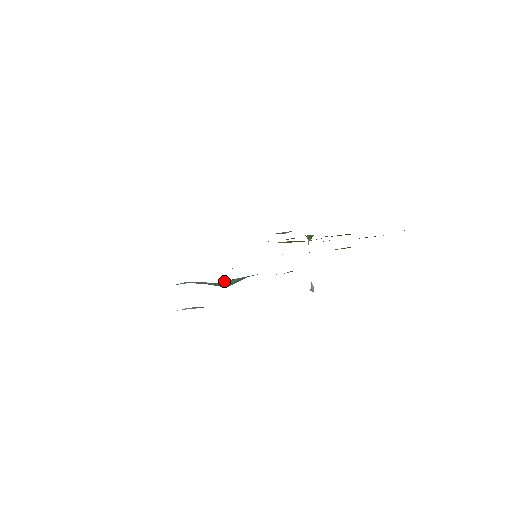
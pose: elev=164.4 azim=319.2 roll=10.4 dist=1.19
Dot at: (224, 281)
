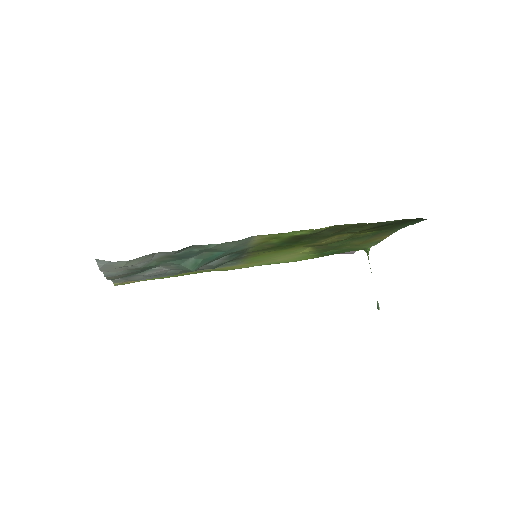
Dot at: (177, 261)
